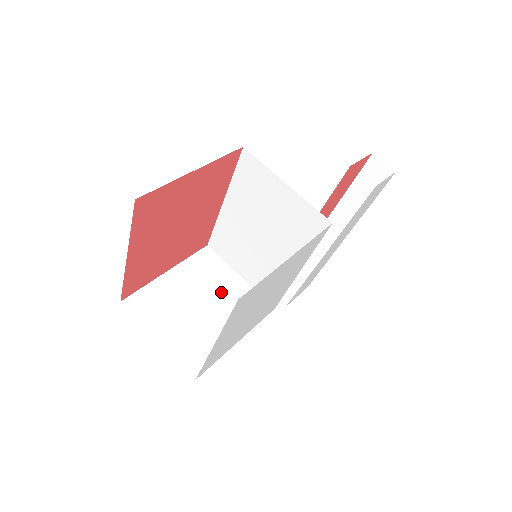
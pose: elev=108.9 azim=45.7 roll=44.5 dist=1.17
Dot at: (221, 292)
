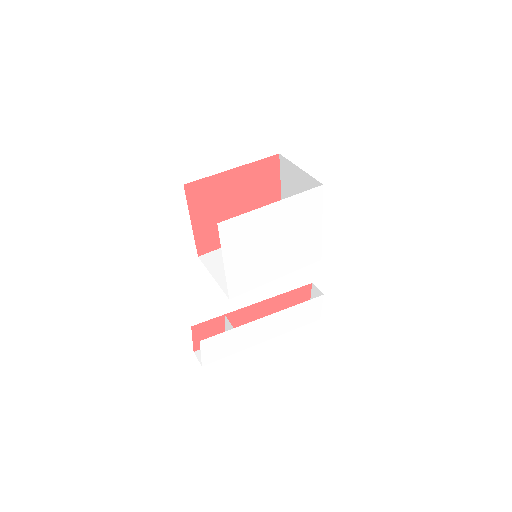
Dot at: occluded
